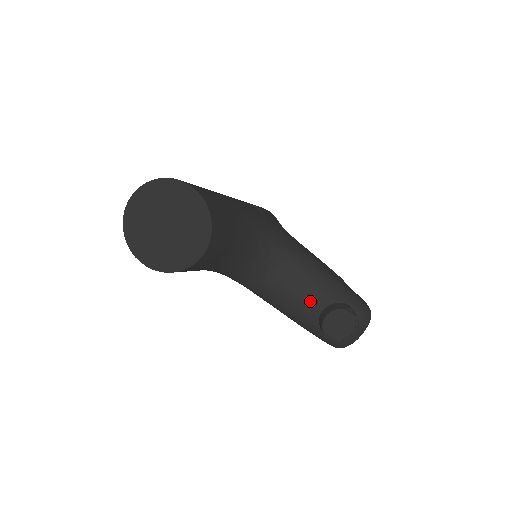
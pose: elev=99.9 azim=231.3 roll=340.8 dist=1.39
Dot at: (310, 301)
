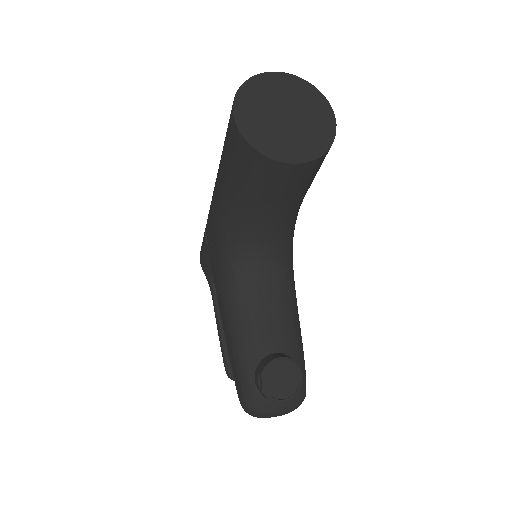
Dot at: (272, 334)
